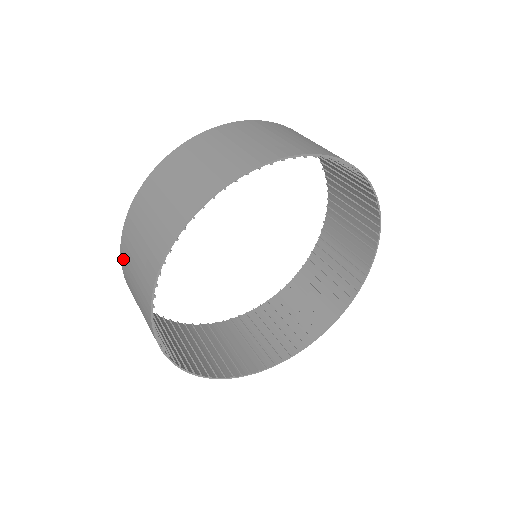
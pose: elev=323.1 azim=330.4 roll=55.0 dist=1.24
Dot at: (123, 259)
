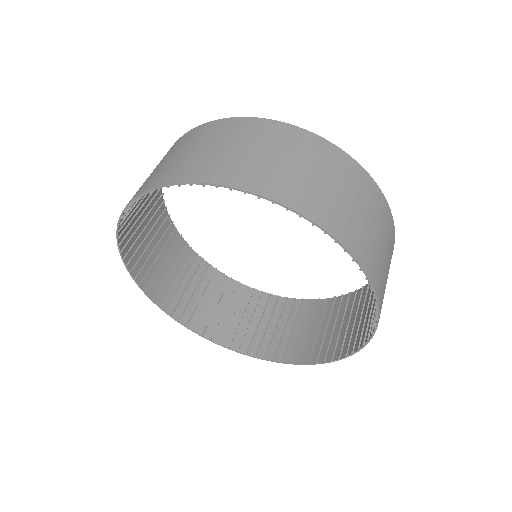
Dot at: (182, 248)
